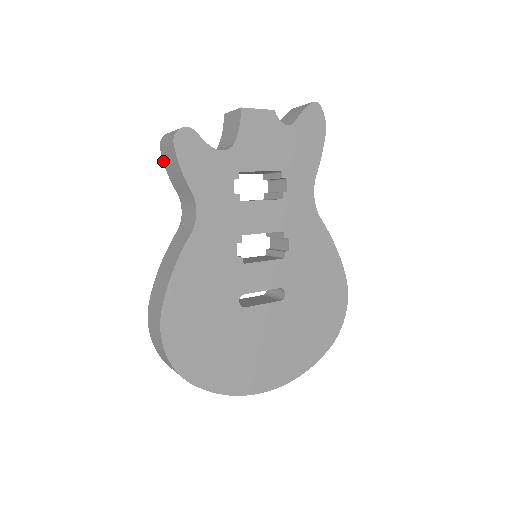
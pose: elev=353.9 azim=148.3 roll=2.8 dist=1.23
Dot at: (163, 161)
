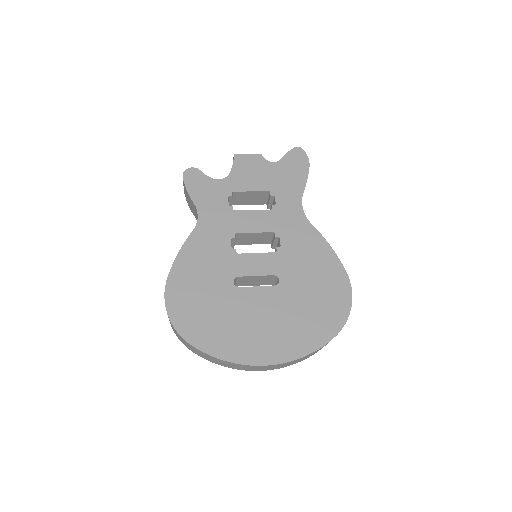
Dot at: (186, 198)
